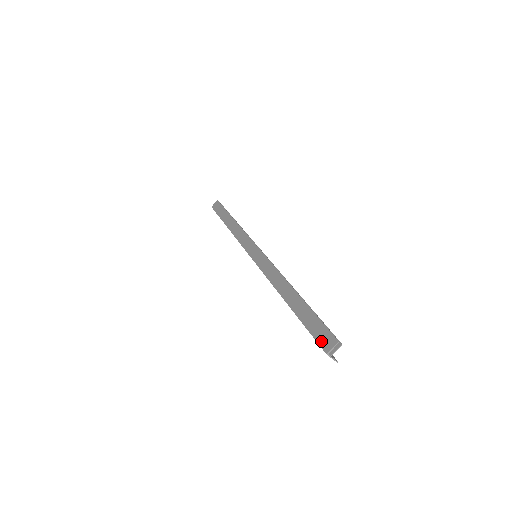
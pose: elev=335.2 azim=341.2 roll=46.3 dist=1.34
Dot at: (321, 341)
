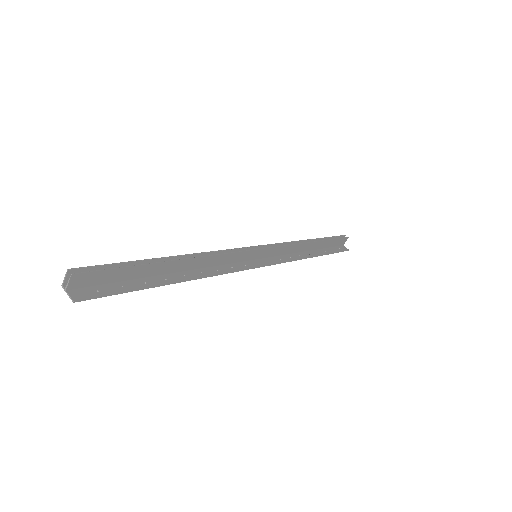
Dot at: occluded
